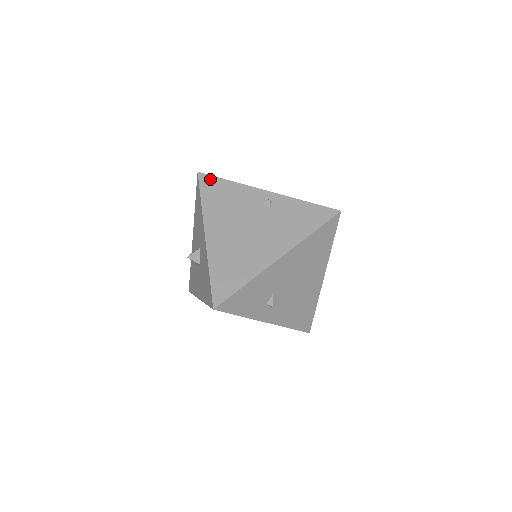
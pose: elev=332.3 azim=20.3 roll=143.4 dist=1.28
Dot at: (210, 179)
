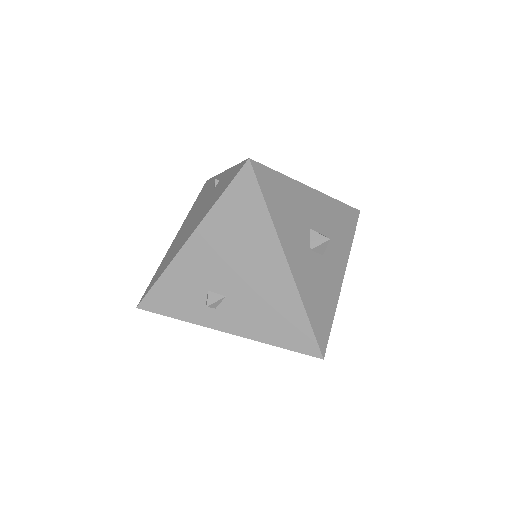
Dot at: (207, 183)
